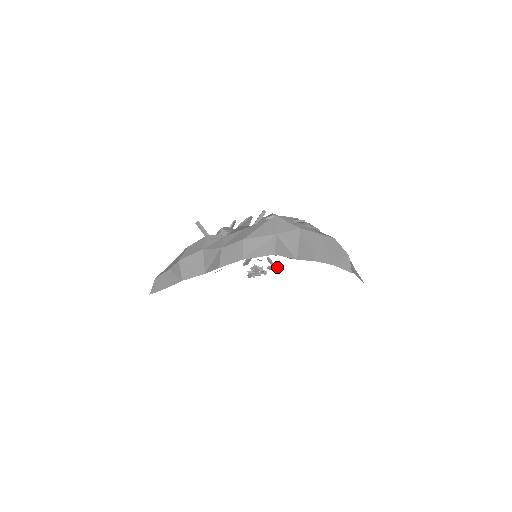
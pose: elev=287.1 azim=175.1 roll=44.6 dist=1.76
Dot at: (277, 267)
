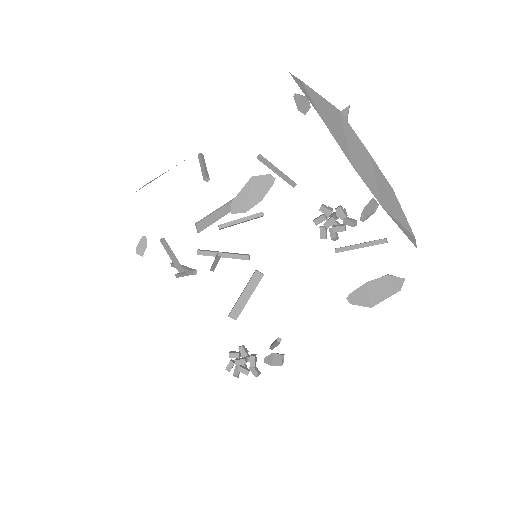
Dot at: (281, 354)
